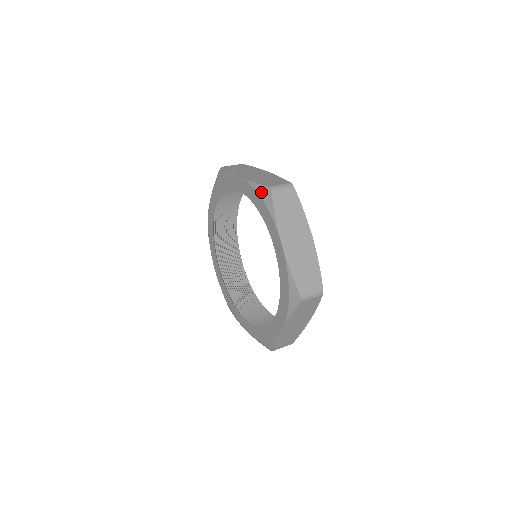
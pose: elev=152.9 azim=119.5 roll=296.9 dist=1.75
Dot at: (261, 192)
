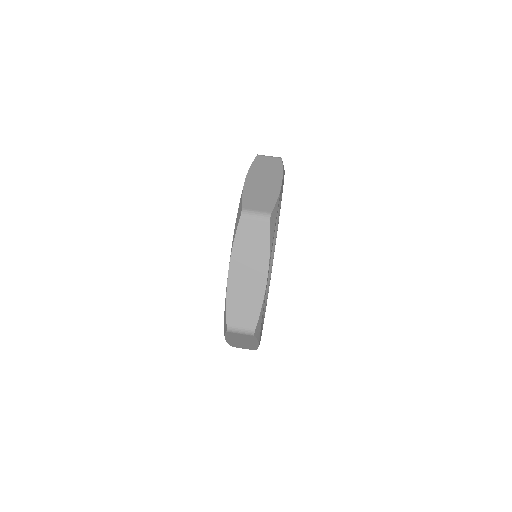
Dot at: (225, 316)
